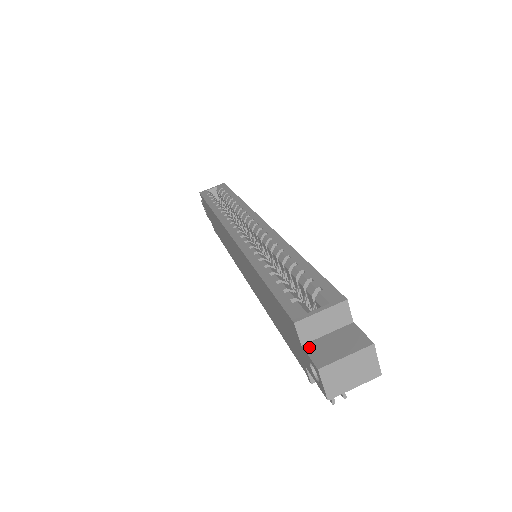
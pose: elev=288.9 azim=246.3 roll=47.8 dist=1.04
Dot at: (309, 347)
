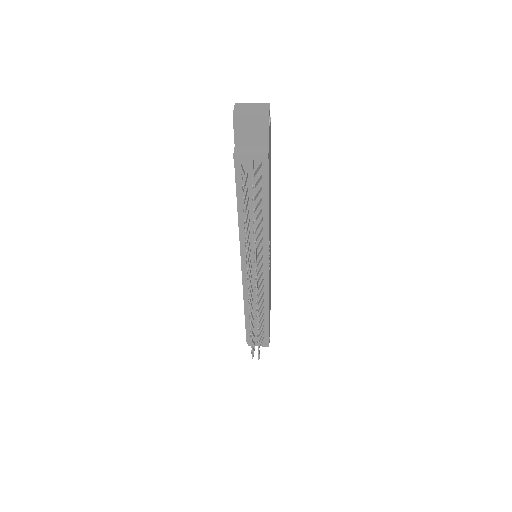
Dot at: occluded
